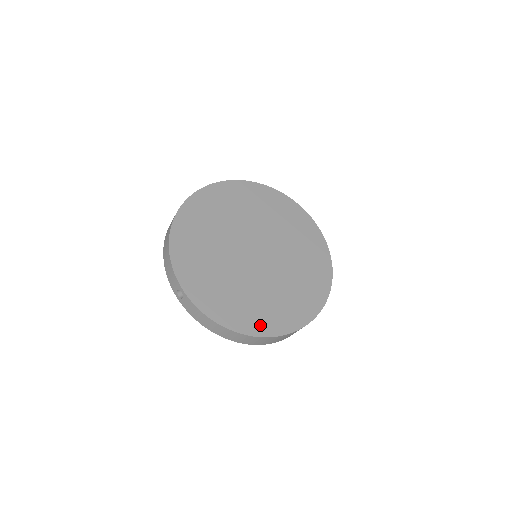
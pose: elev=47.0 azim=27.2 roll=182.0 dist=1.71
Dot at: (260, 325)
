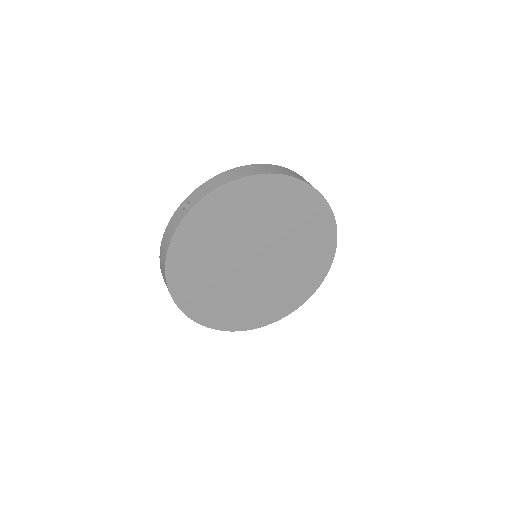
Dot at: (181, 287)
